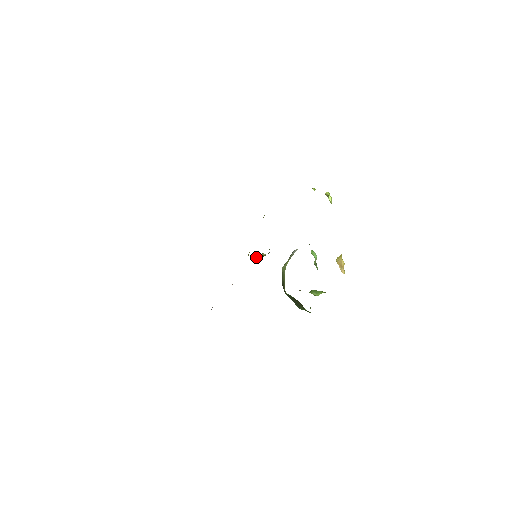
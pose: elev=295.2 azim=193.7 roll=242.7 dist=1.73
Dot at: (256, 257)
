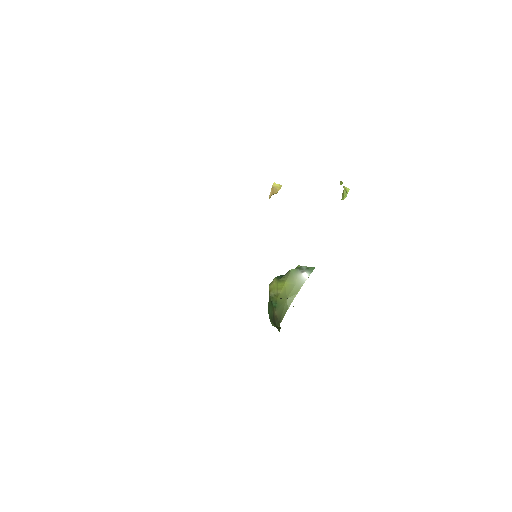
Dot at: occluded
